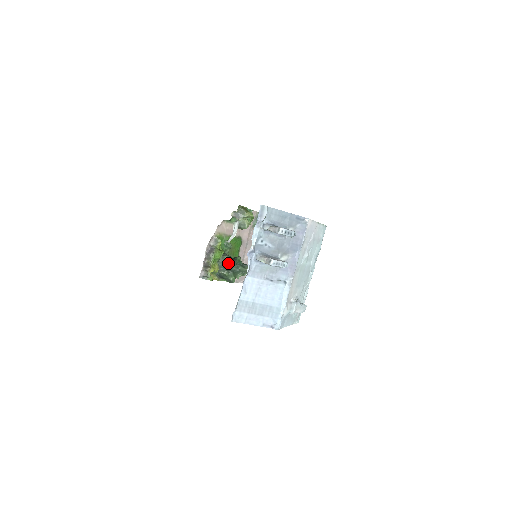
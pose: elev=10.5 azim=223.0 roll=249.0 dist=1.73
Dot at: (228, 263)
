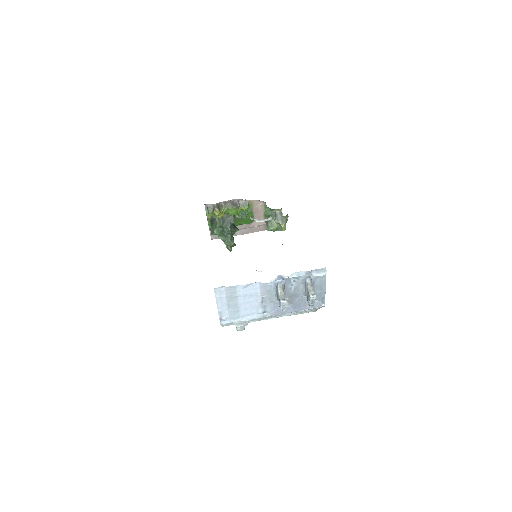
Dot at: (229, 223)
